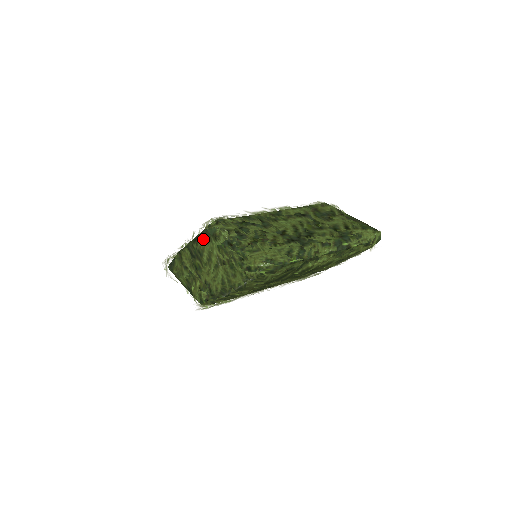
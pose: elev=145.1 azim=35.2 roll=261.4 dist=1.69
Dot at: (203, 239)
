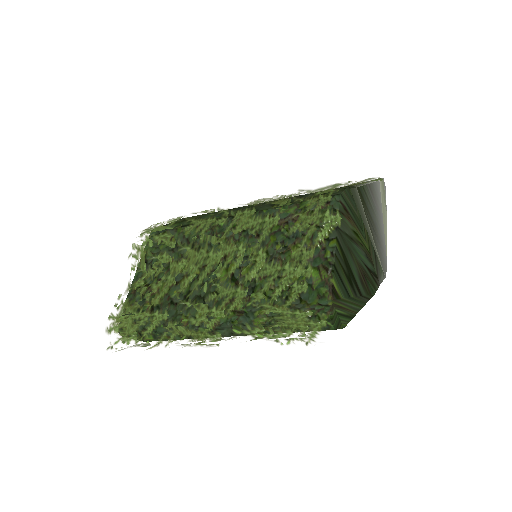
Dot at: occluded
